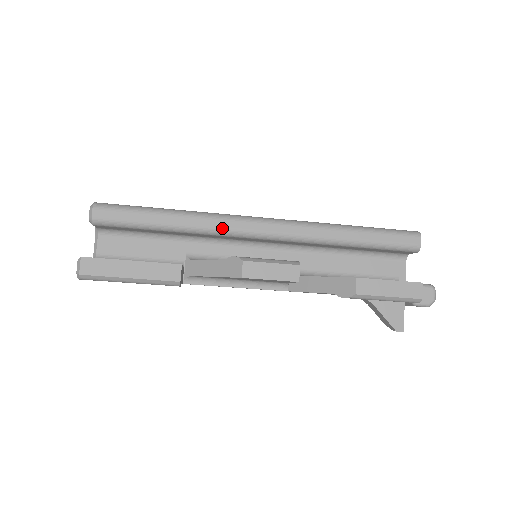
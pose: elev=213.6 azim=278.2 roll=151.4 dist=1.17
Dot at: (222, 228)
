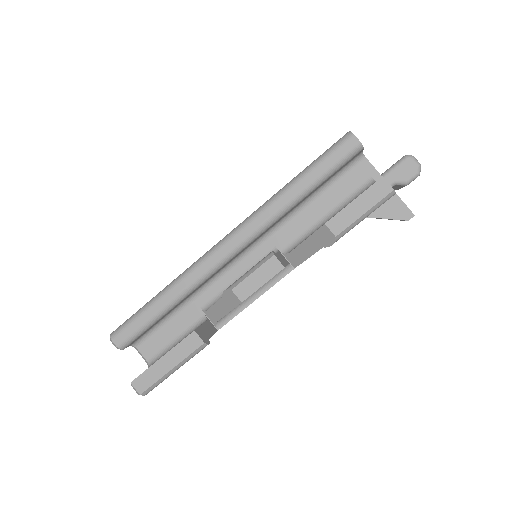
Dot at: (201, 275)
